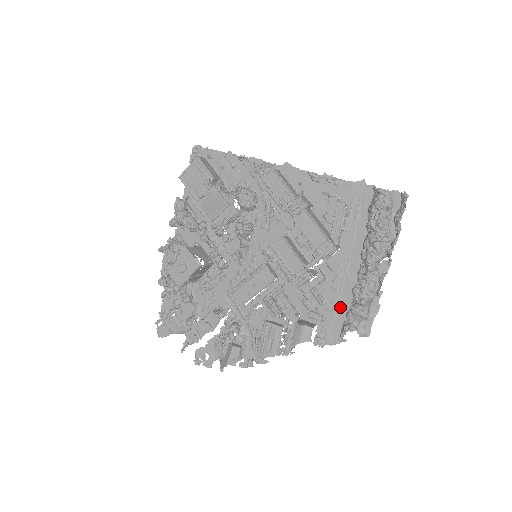
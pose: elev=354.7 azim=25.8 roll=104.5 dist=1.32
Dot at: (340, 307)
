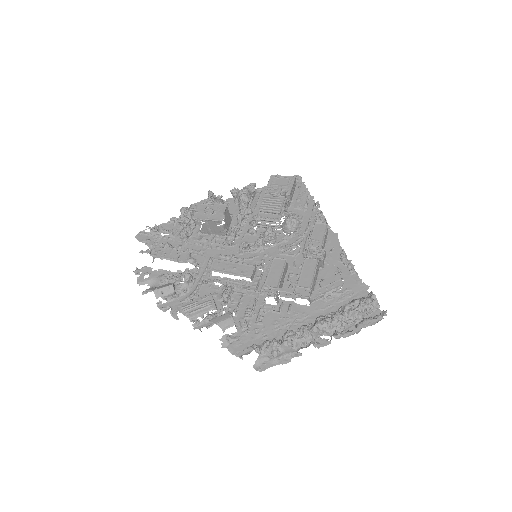
Dot at: (265, 336)
